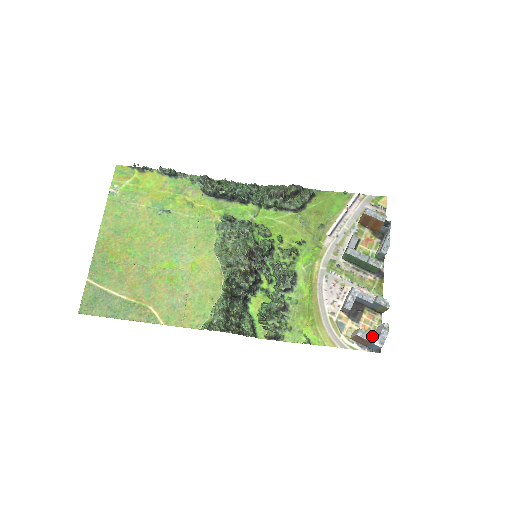
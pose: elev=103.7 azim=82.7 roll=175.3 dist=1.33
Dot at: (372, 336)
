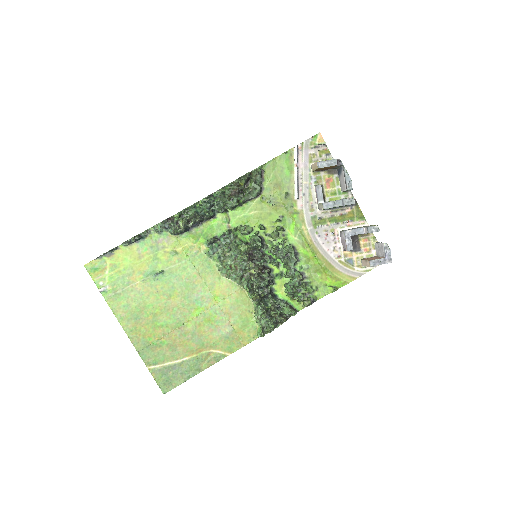
Dot at: (381, 260)
